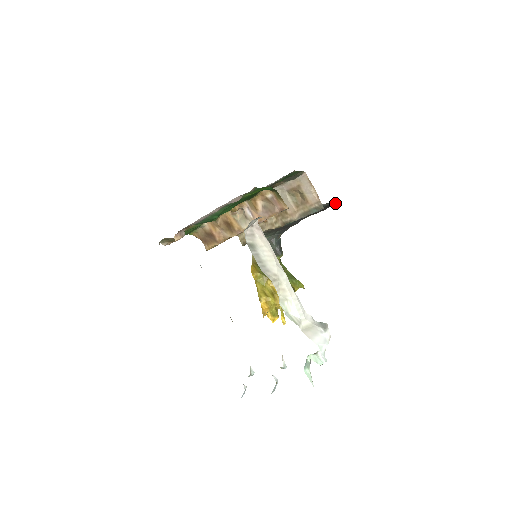
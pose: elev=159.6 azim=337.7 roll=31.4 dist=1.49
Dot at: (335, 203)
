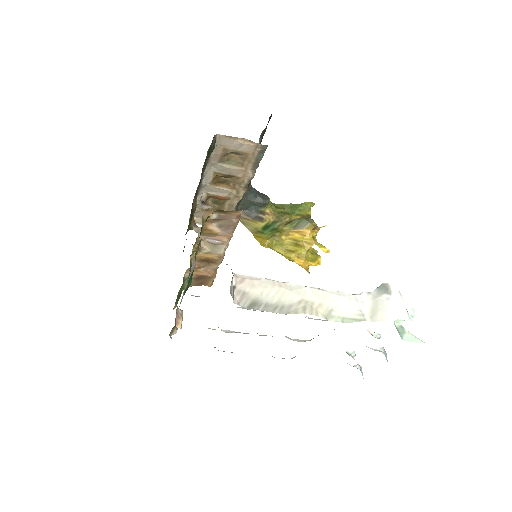
Dot at: (269, 118)
